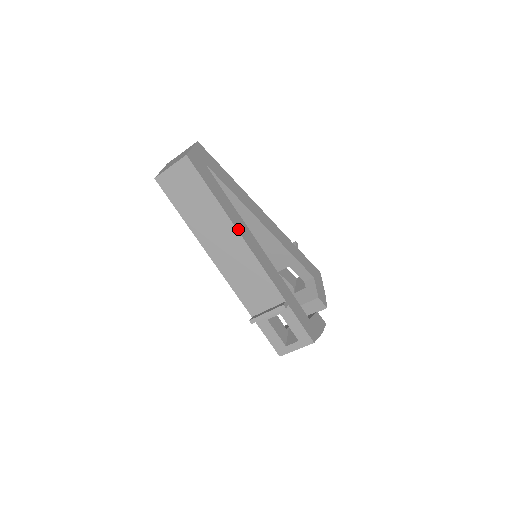
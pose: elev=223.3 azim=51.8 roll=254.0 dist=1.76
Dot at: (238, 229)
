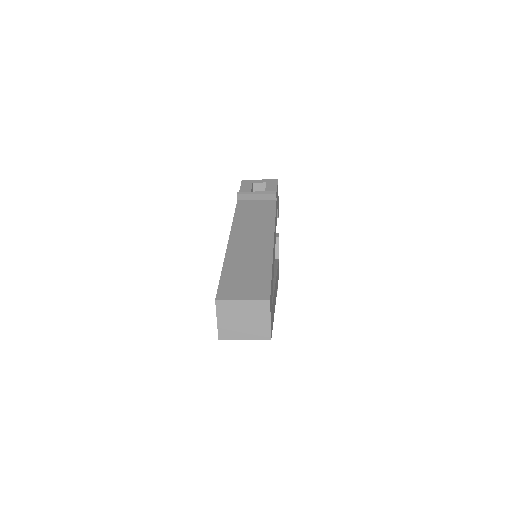
Dot at: occluded
